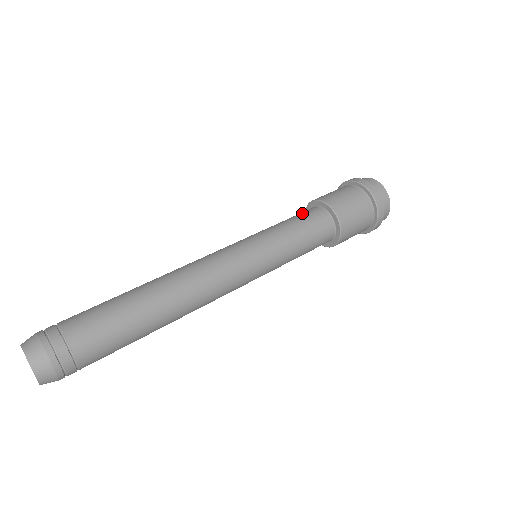
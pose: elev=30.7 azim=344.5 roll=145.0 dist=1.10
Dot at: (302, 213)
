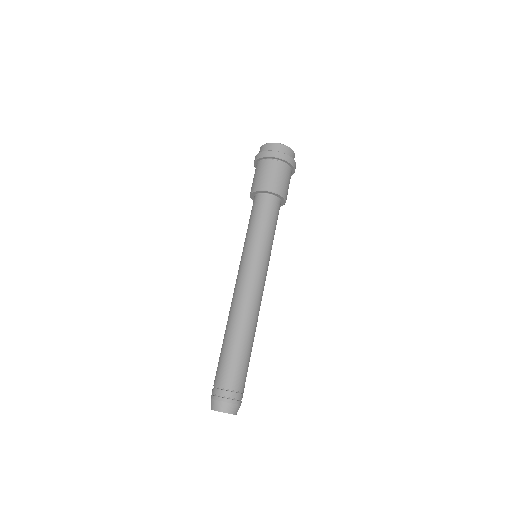
Dot at: (262, 207)
